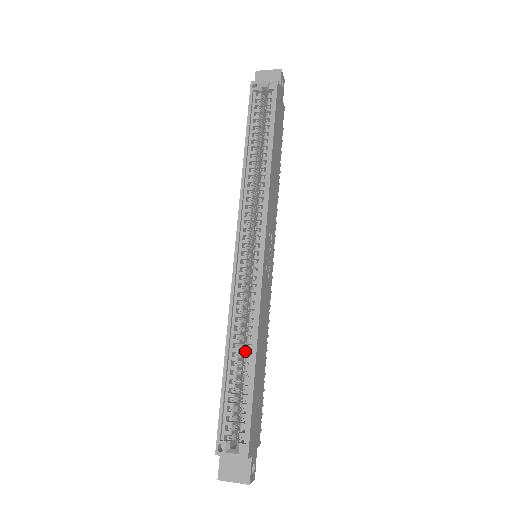
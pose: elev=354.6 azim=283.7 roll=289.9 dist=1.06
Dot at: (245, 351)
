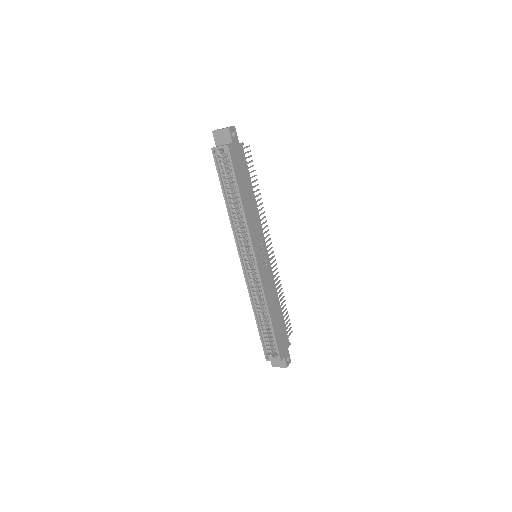
Dot at: (265, 314)
